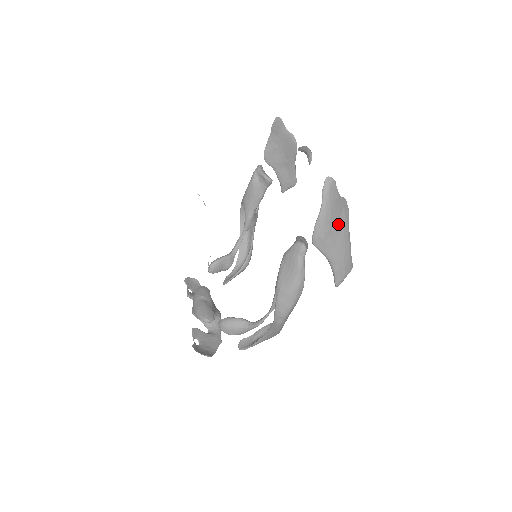
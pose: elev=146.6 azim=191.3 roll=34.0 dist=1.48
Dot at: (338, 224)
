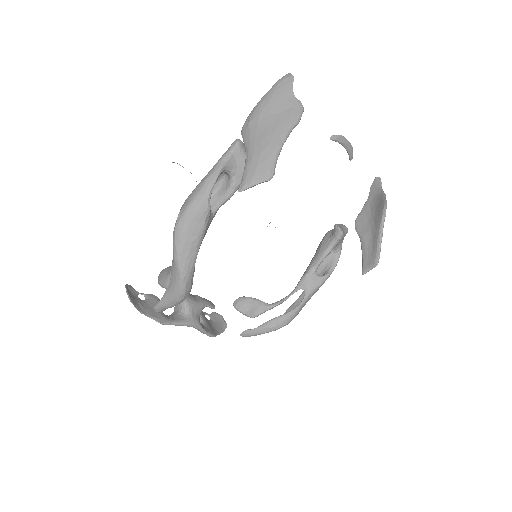
Dot at: (275, 117)
